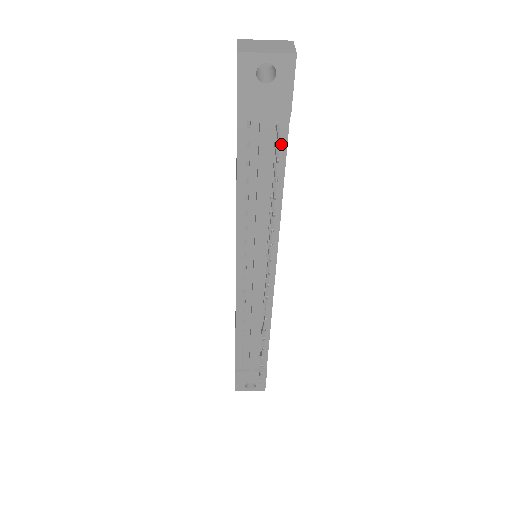
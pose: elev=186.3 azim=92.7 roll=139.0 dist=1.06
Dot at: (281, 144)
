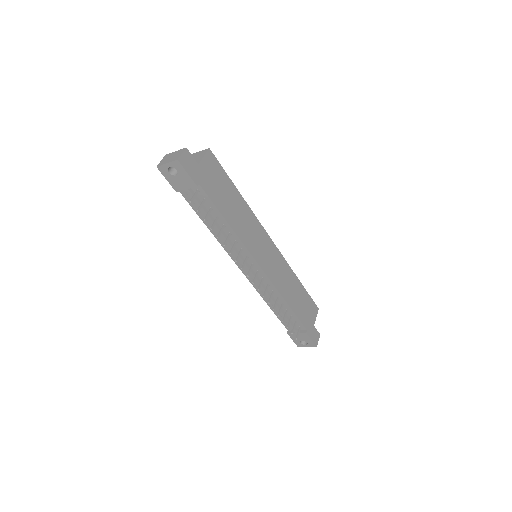
Dot at: (207, 198)
